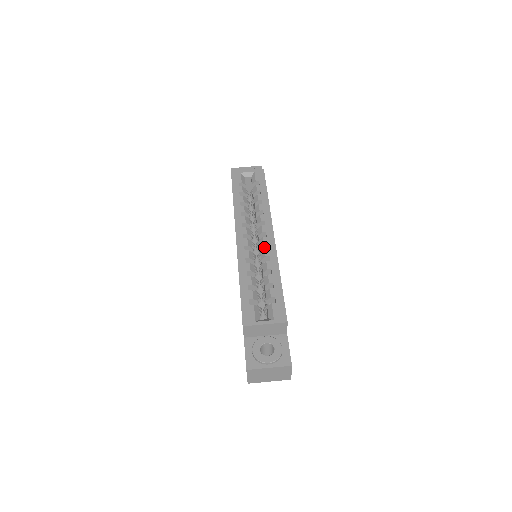
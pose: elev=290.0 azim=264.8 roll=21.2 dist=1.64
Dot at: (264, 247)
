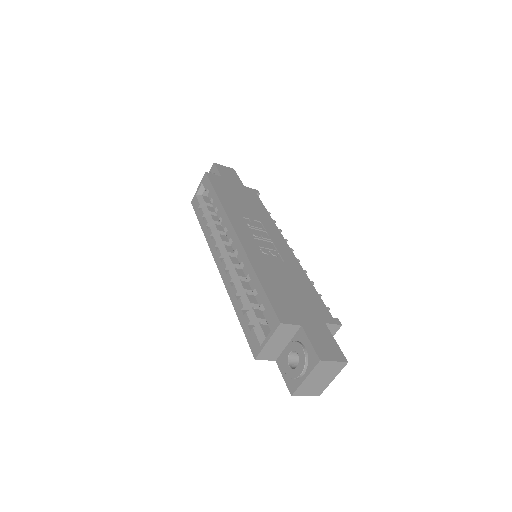
Dot at: occluded
